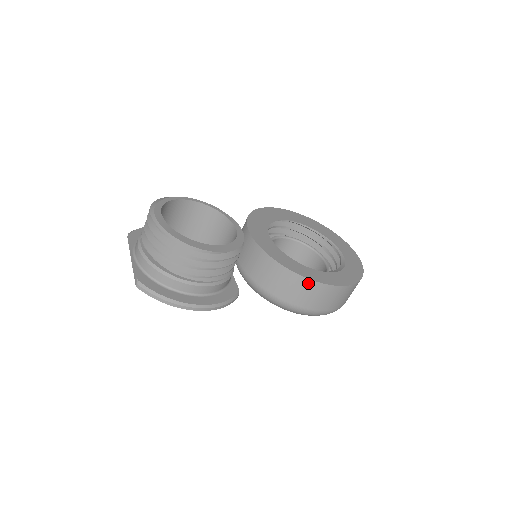
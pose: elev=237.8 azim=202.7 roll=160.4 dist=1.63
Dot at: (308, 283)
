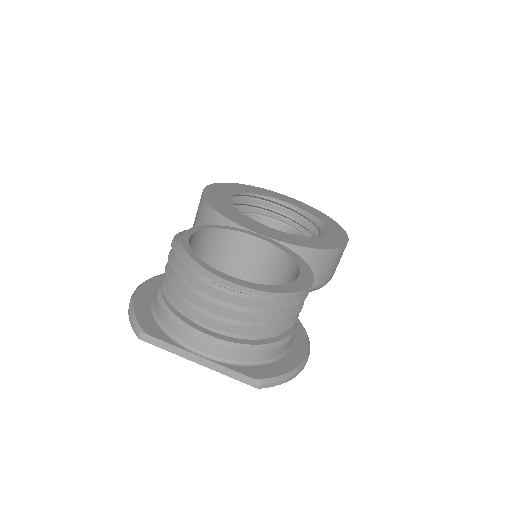
Dot at: (340, 252)
